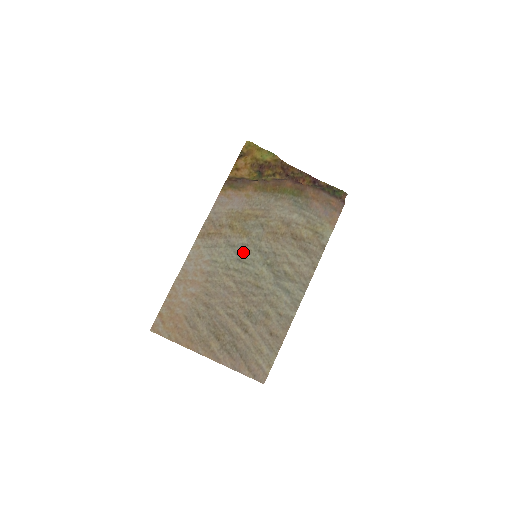
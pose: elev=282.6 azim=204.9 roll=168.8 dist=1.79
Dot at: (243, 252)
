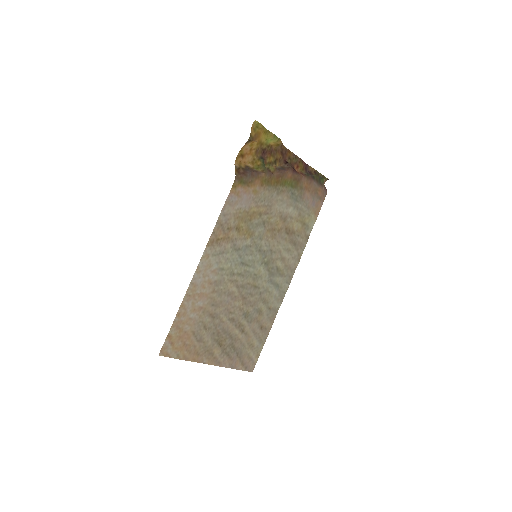
Dot at: (246, 254)
